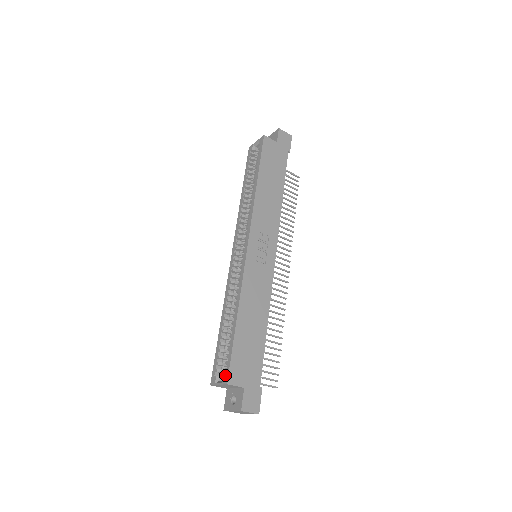
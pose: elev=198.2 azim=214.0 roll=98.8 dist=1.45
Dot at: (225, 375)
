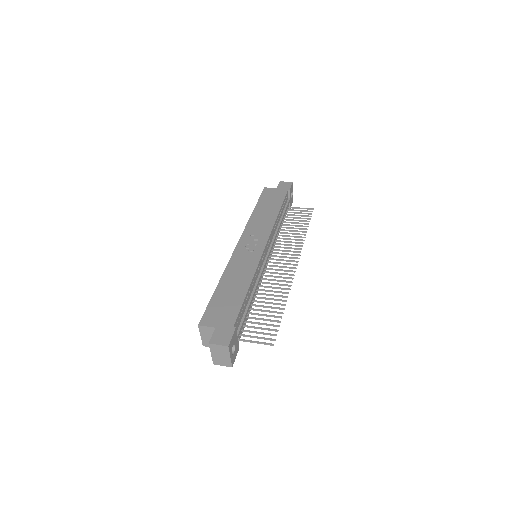
Dot at: occluded
